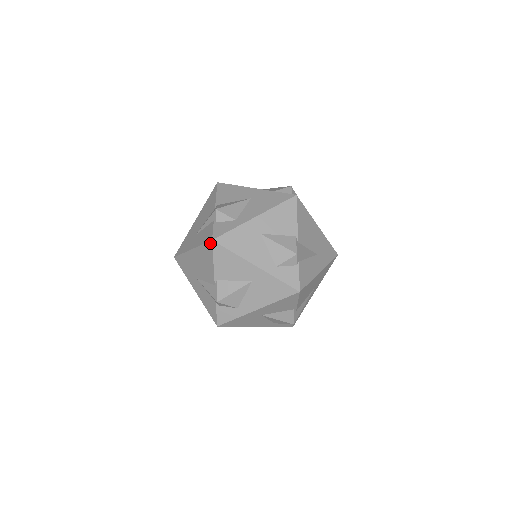
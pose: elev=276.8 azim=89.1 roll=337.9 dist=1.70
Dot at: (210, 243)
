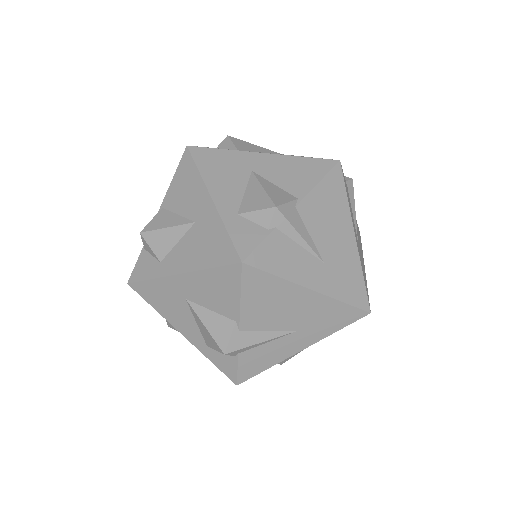
Dot at: occluded
